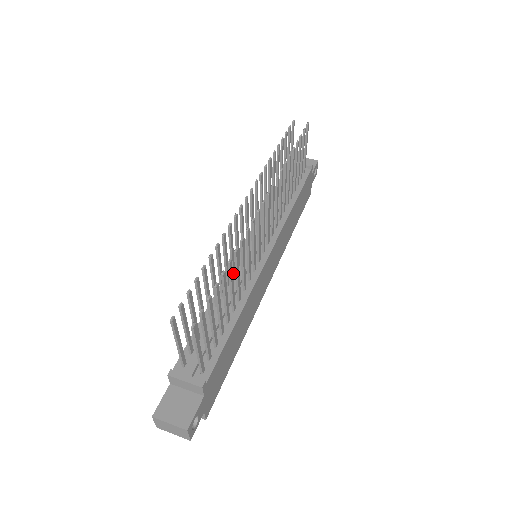
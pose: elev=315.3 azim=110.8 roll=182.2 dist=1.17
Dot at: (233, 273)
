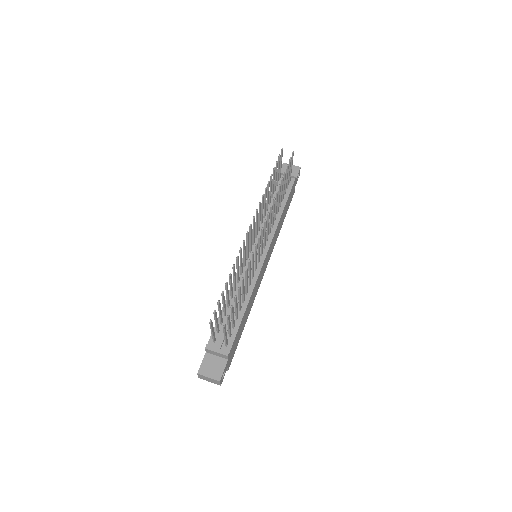
Dot at: (241, 273)
